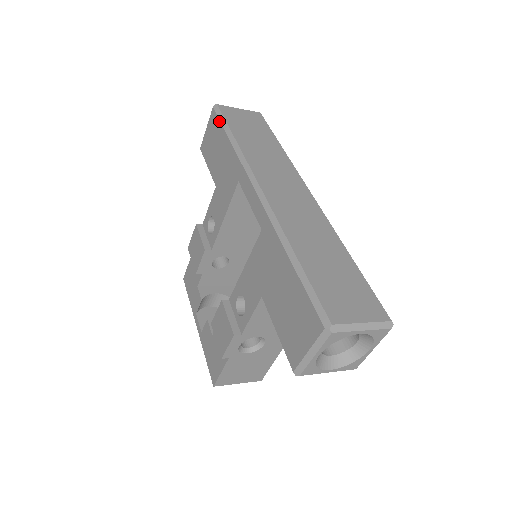
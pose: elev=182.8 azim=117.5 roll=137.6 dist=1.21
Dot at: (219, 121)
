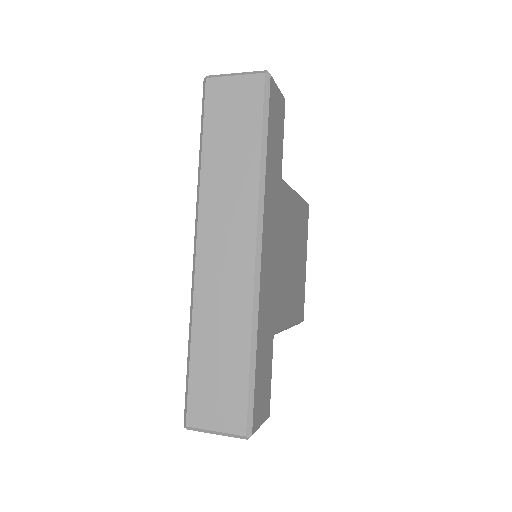
Dot at: (202, 113)
